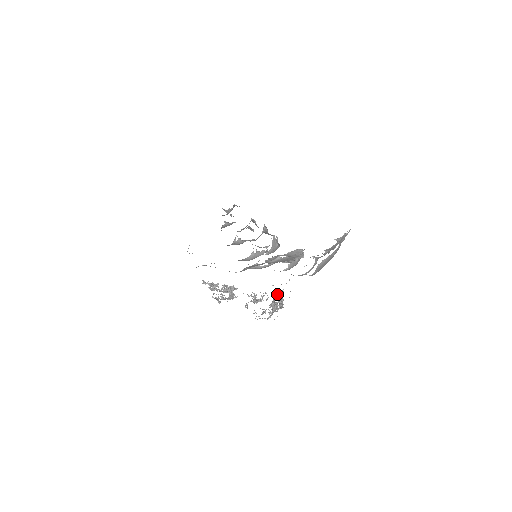
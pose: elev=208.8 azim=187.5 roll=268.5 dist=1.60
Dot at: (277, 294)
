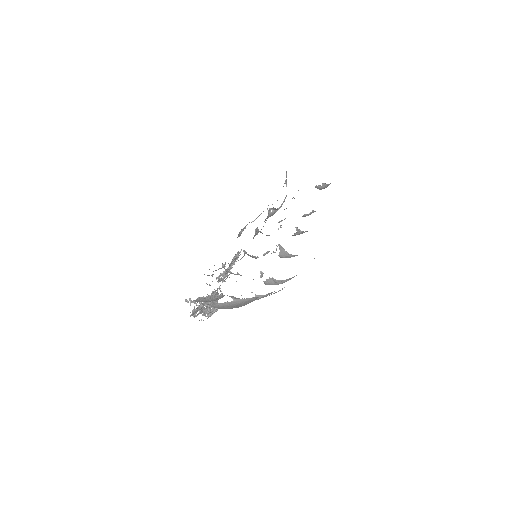
Dot at: (211, 303)
